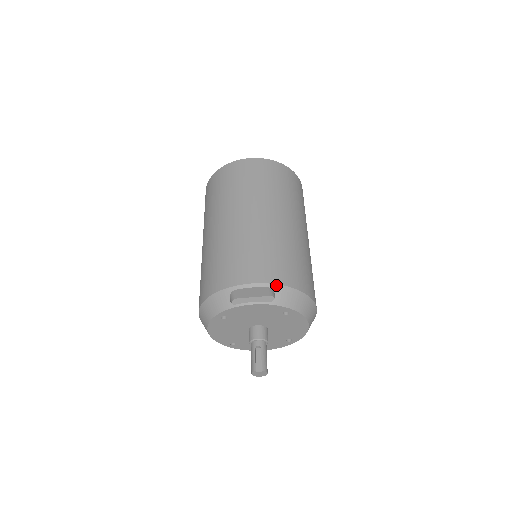
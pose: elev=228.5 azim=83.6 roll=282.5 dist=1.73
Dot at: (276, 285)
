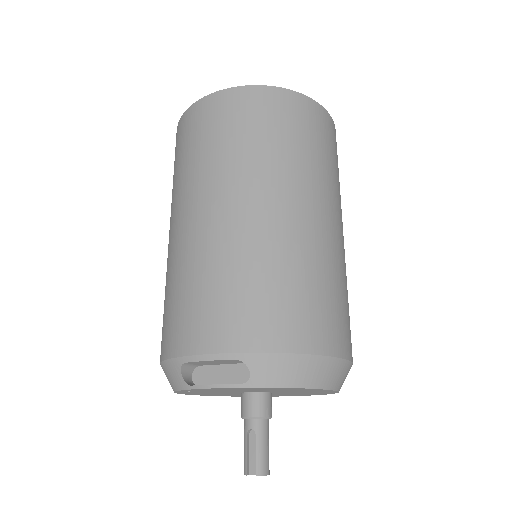
Dot at: (249, 354)
